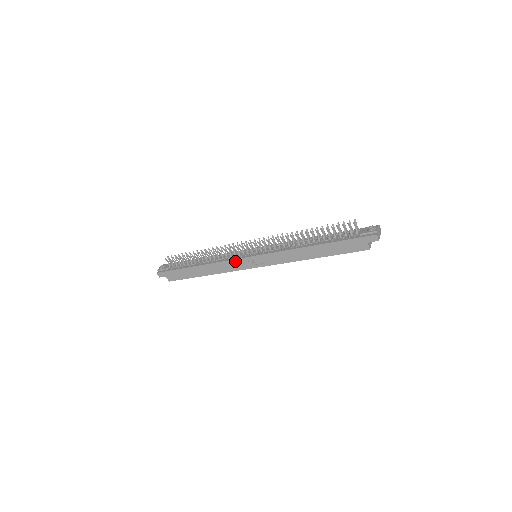
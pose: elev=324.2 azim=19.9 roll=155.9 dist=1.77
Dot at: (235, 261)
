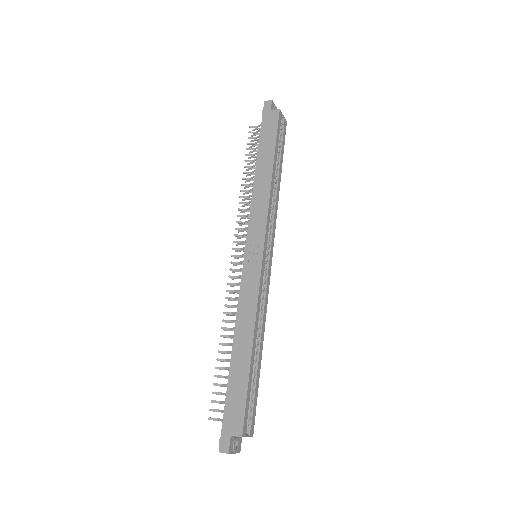
Dot at: (244, 280)
